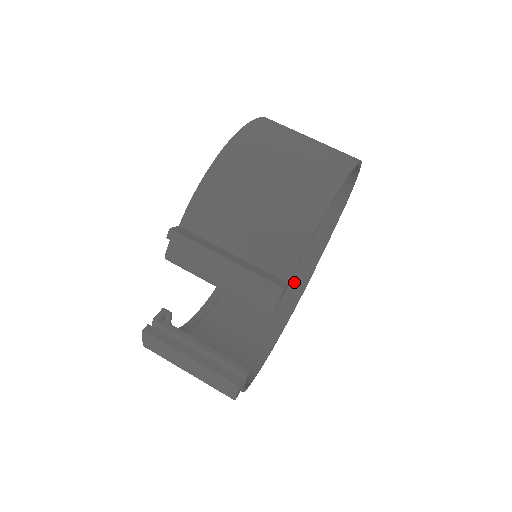
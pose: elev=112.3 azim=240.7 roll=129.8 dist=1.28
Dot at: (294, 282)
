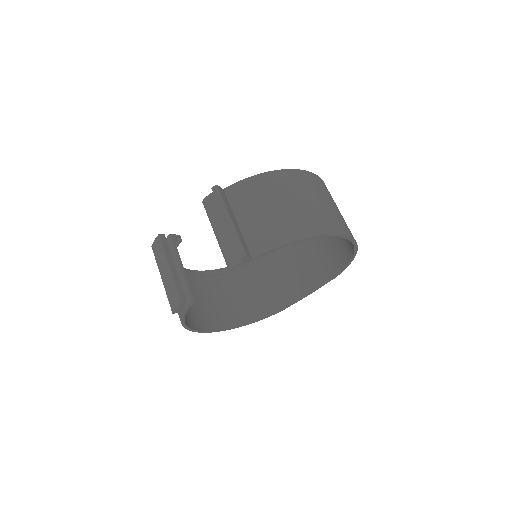
Dot at: (270, 304)
